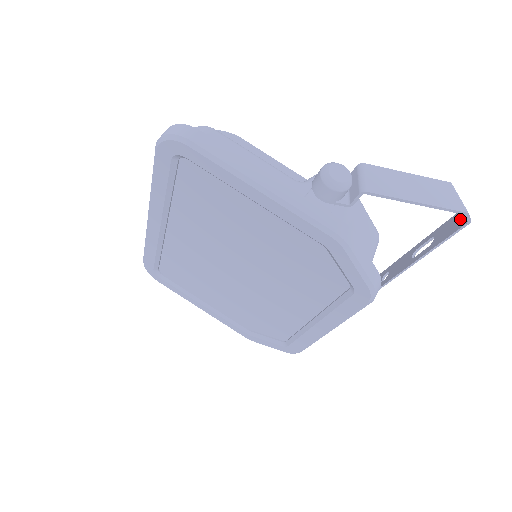
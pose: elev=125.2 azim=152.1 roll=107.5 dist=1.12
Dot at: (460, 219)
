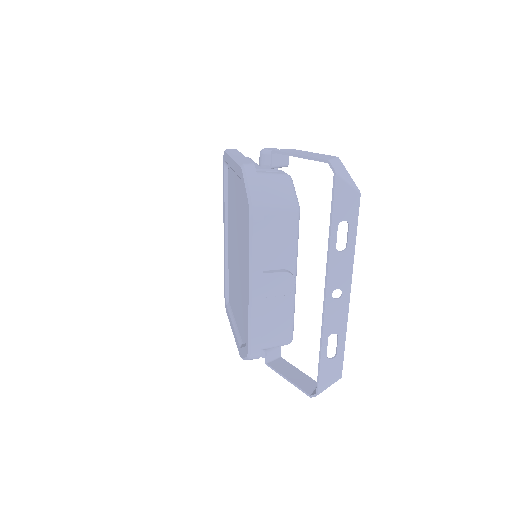
Dot at: (345, 186)
